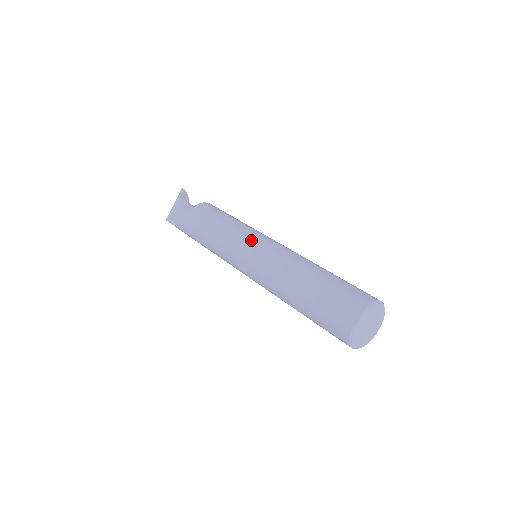
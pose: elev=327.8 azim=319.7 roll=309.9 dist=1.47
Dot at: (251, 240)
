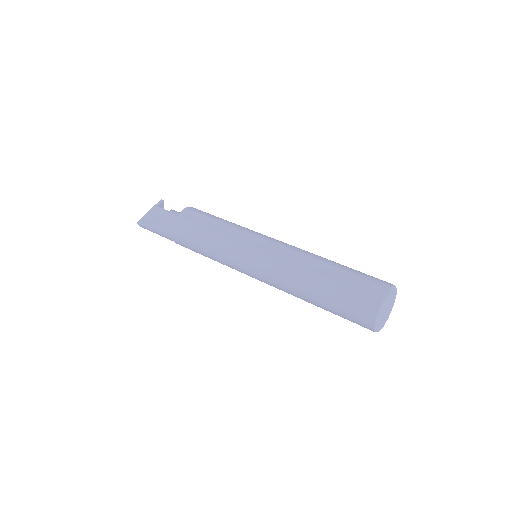
Dot at: (261, 235)
